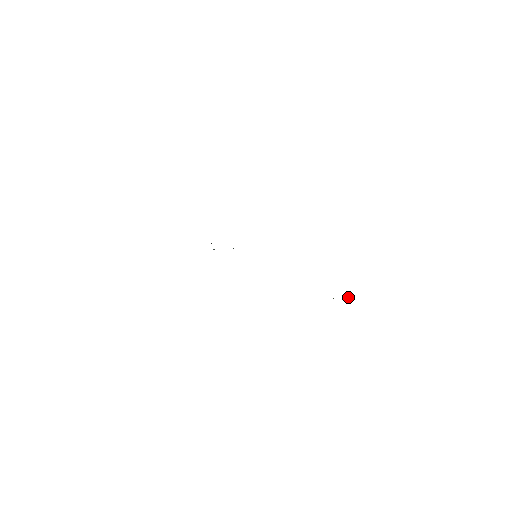
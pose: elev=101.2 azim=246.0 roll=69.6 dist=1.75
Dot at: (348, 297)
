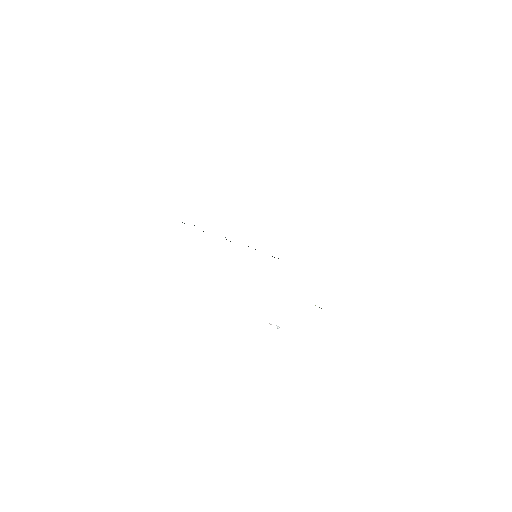
Dot at: occluded
